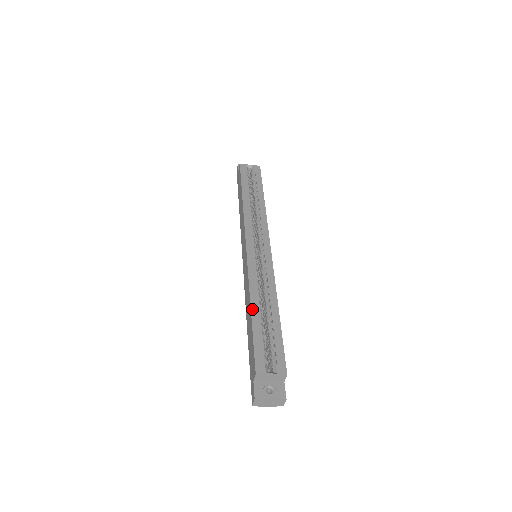
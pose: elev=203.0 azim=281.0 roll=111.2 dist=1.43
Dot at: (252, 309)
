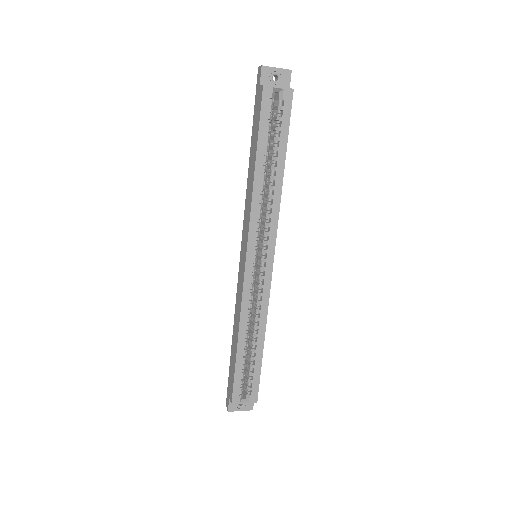
Dot at: (239, 344)
